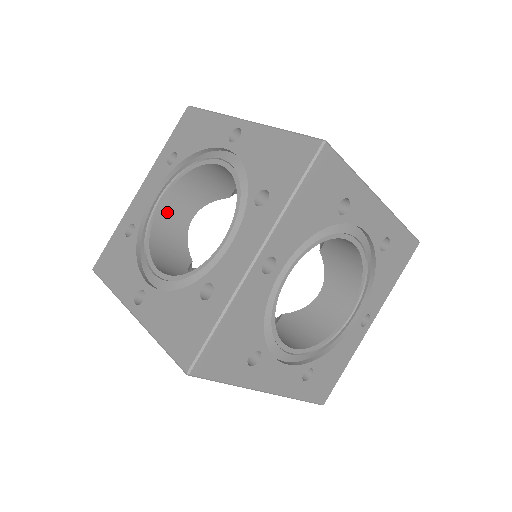
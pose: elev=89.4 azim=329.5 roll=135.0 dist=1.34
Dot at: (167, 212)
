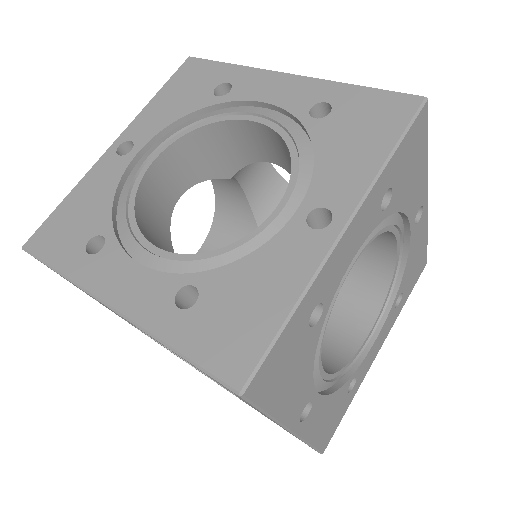
Dot at: occluded
